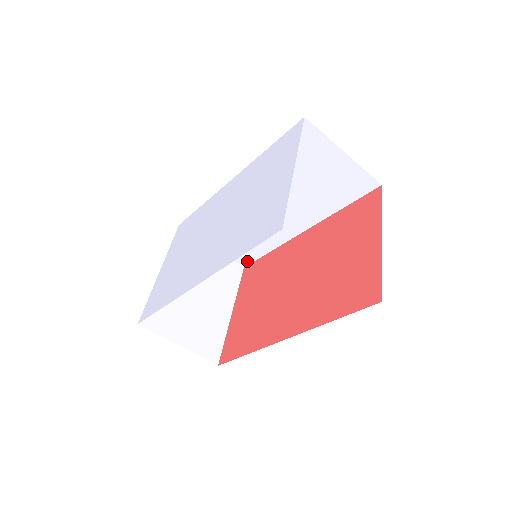
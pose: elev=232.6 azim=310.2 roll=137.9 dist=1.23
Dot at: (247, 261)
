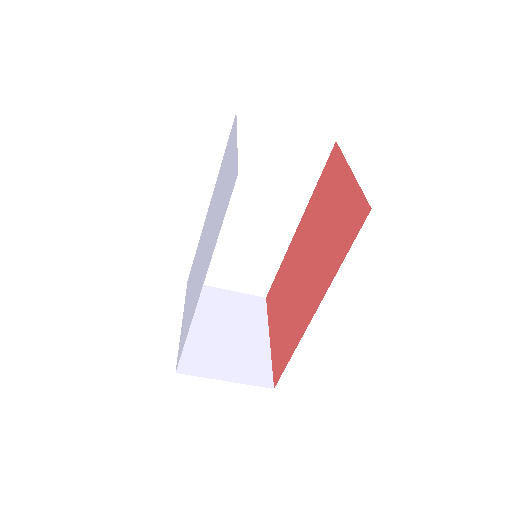
Dot at: (265, 289)
